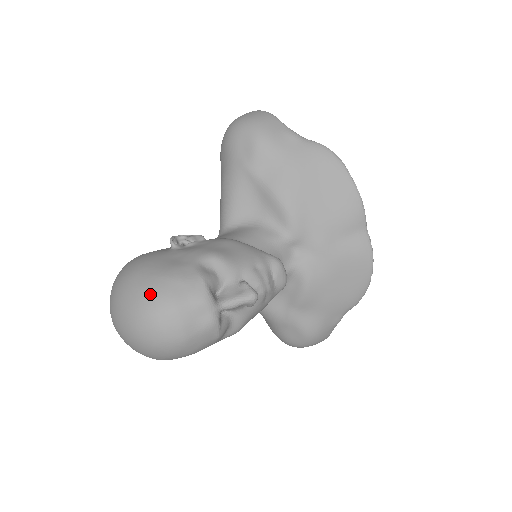
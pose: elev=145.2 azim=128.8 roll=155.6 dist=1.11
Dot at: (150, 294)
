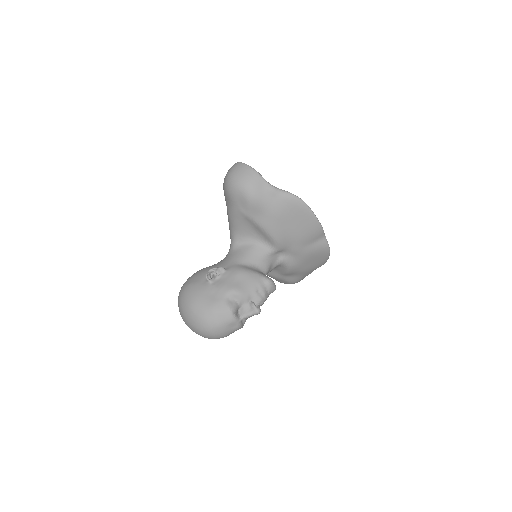
Dot at: (204, 321)
